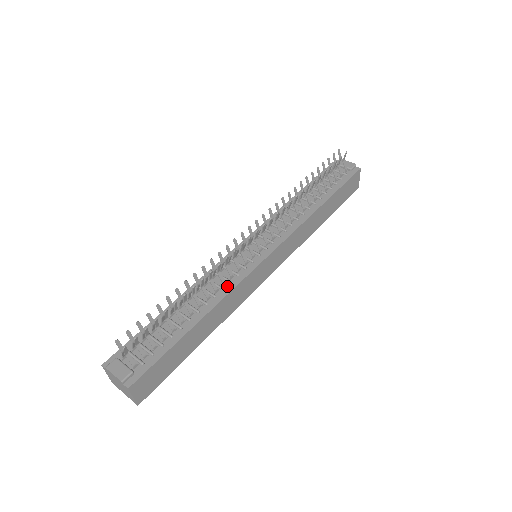
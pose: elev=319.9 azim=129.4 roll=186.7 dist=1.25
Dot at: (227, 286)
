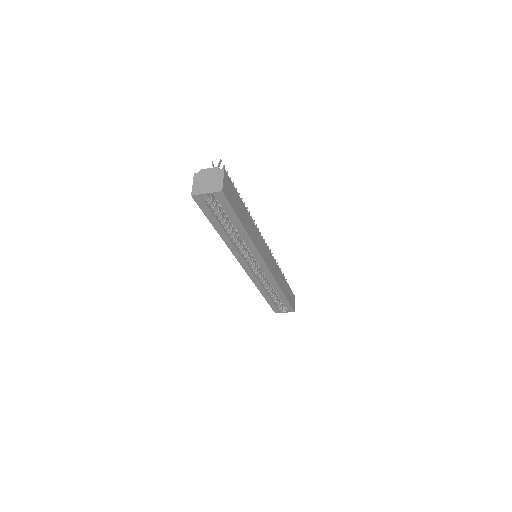
Dot at: occluded
